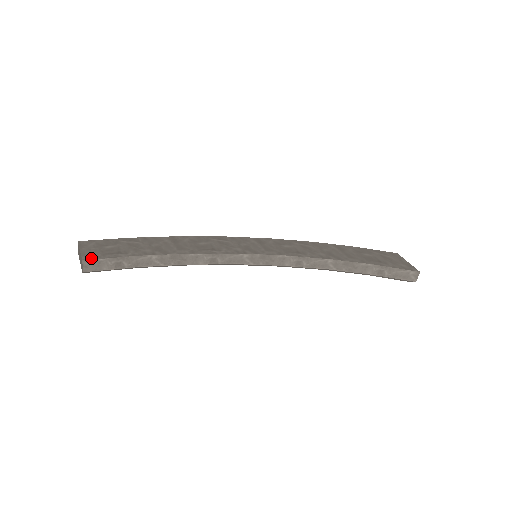
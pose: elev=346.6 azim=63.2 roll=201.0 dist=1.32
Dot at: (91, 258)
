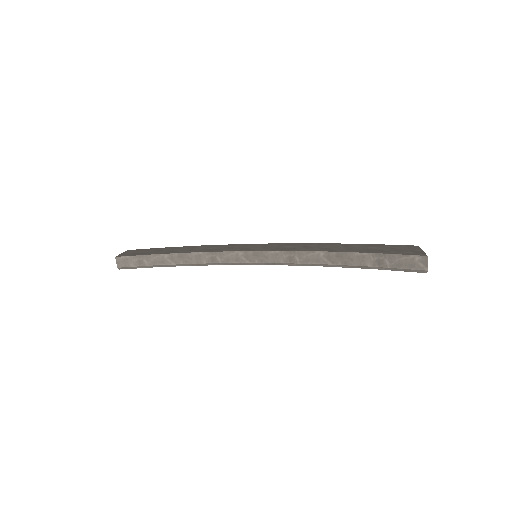
Dot at: (122, 256)
